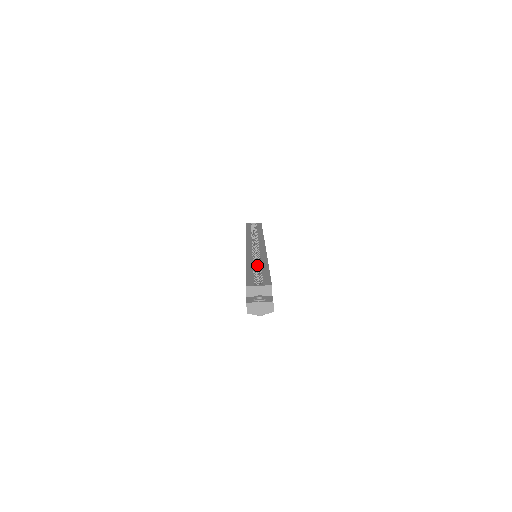
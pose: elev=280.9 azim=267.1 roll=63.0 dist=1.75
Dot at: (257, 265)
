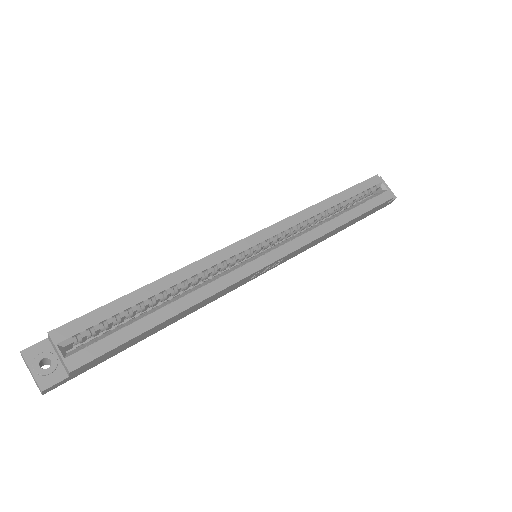
Dot at: occluded
